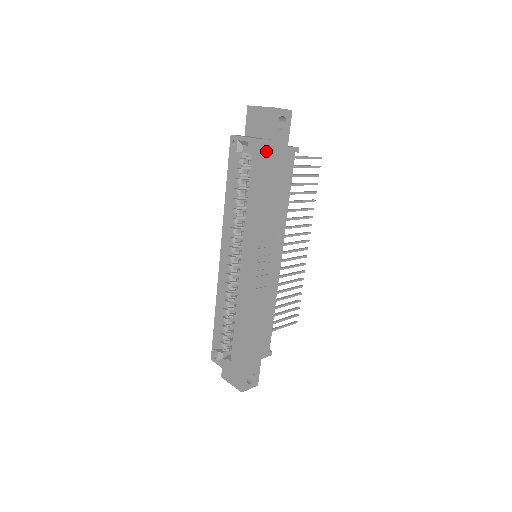
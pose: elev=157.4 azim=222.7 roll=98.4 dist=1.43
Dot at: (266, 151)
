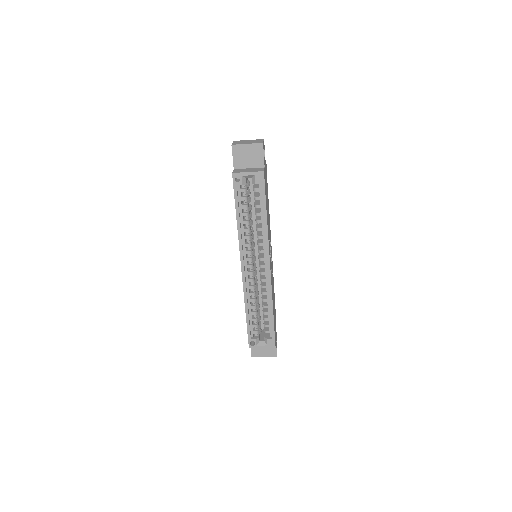
Dot at: occluded
